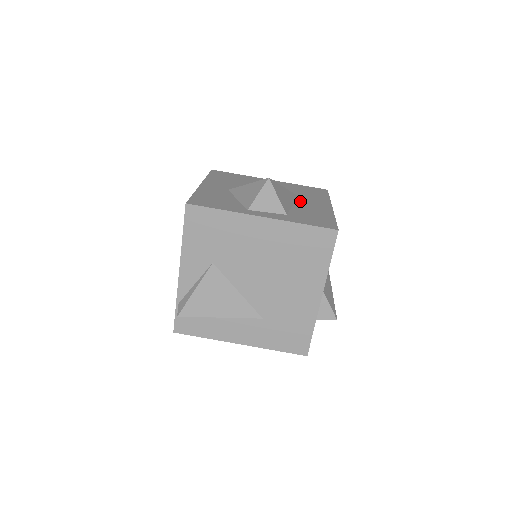
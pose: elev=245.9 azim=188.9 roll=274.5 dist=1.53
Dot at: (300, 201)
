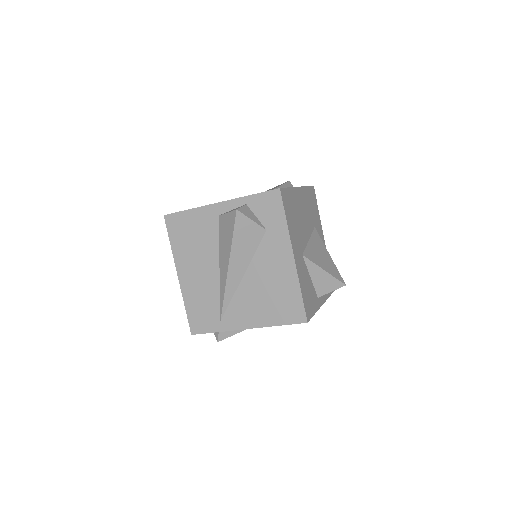
Dot at: occluded
